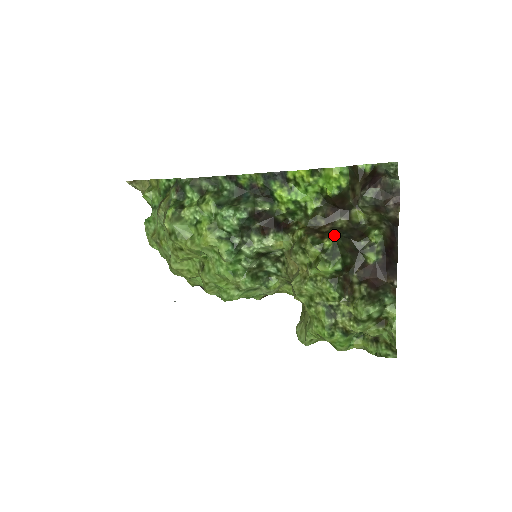
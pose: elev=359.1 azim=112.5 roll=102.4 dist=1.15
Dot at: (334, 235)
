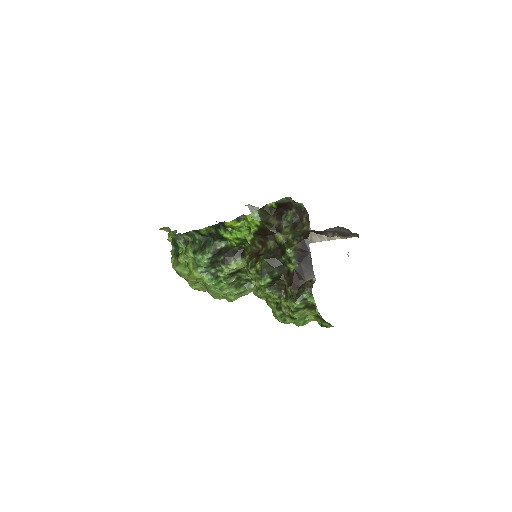
Dot at: (262, 259)
